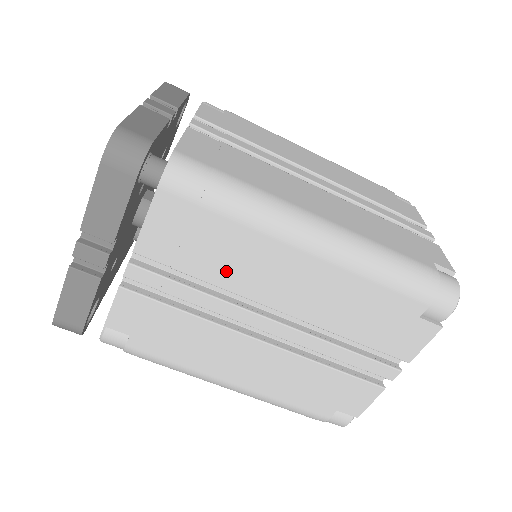
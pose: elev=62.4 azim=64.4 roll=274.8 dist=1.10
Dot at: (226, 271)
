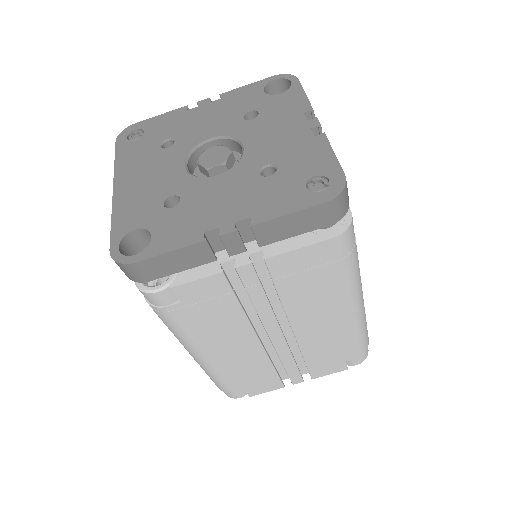
Dot at: (299, 299)
